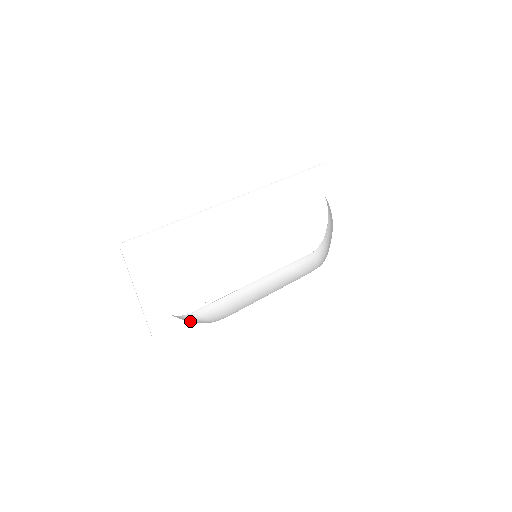
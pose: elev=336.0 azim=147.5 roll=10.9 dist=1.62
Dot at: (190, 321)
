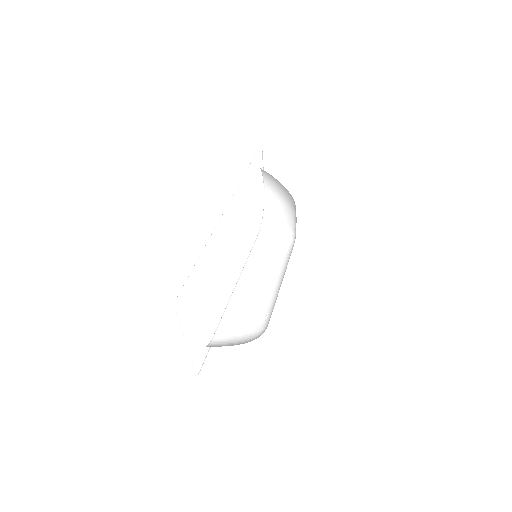
Dot at: (233, 343)
